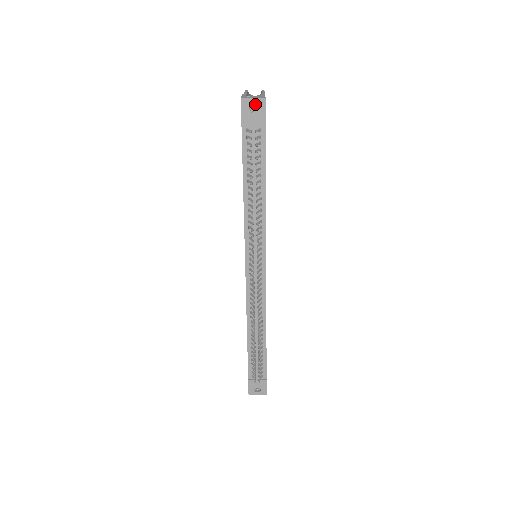
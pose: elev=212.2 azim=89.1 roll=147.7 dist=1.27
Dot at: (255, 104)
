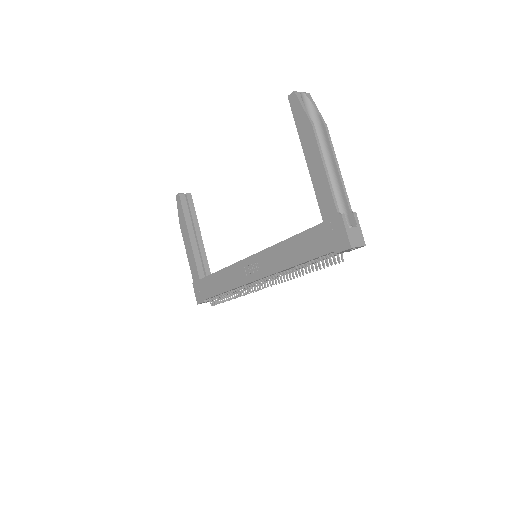
Dot at: occluded
